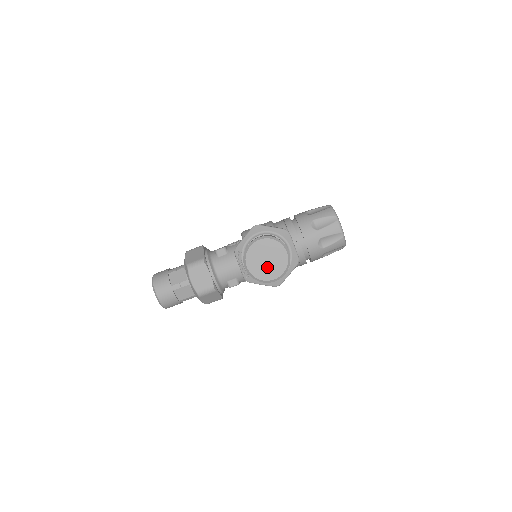
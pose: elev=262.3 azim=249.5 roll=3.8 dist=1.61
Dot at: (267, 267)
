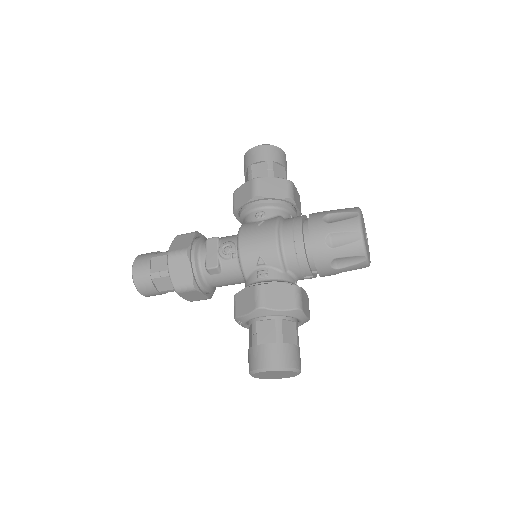
Dot at: (275, 376)
